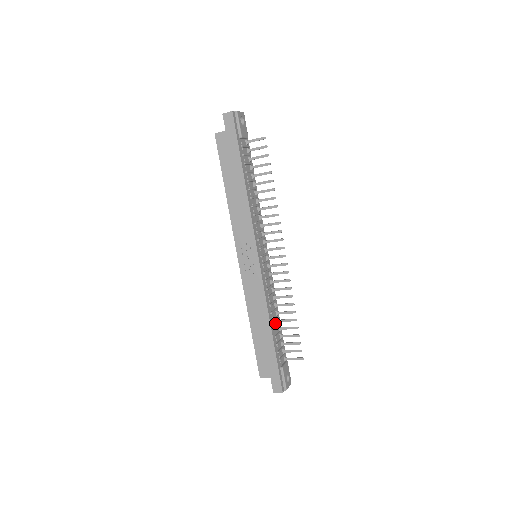
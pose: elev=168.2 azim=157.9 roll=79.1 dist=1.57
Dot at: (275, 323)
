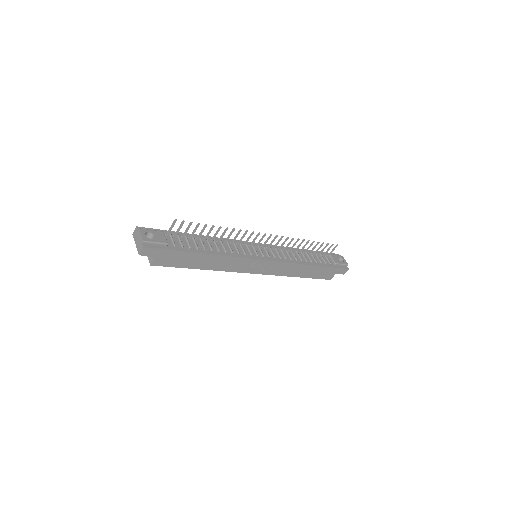
Dot at: (306, 257)
